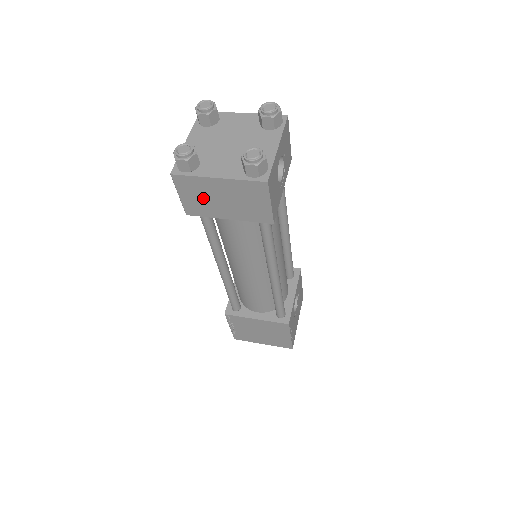
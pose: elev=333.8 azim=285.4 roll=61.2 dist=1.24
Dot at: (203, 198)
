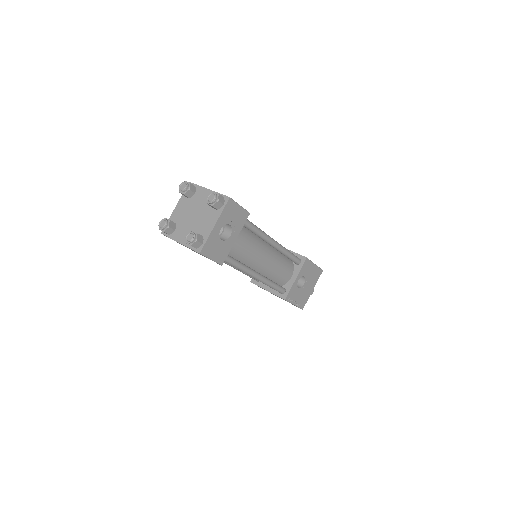
Dot at: occluded
